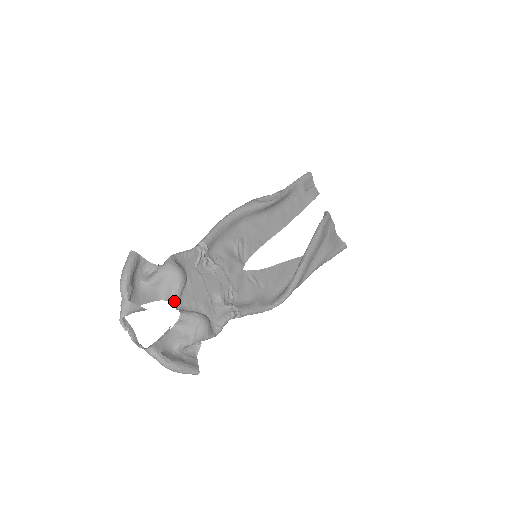
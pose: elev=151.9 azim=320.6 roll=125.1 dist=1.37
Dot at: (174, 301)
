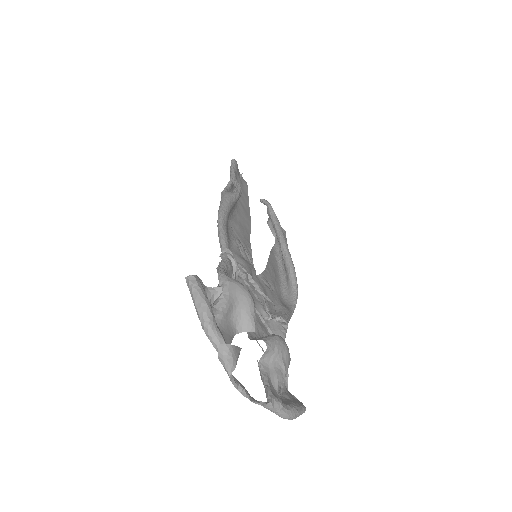
Dot at: (255, 328)
